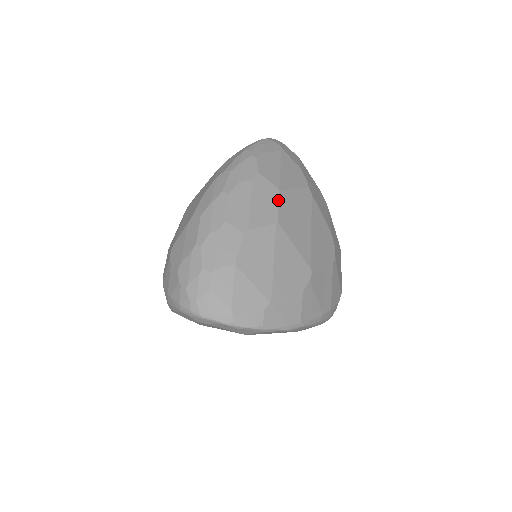
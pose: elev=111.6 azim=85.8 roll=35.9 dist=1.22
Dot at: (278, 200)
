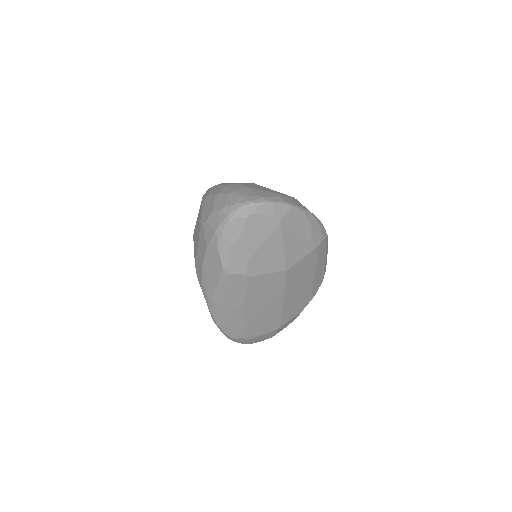
Dot at: occluded
